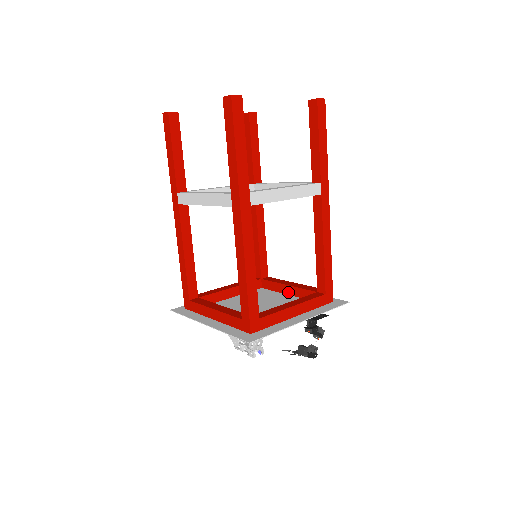
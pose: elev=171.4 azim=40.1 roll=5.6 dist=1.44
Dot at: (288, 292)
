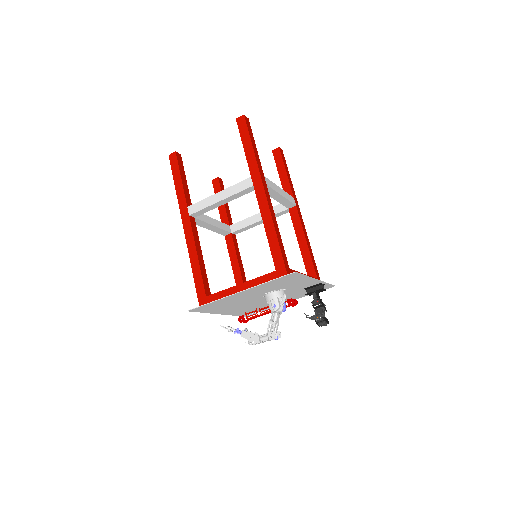
Dot at: occluded
